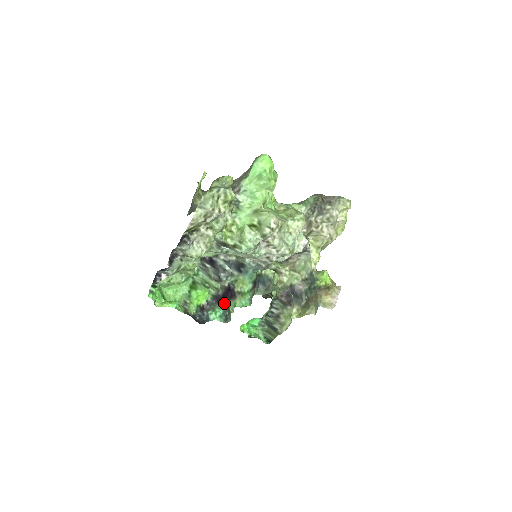
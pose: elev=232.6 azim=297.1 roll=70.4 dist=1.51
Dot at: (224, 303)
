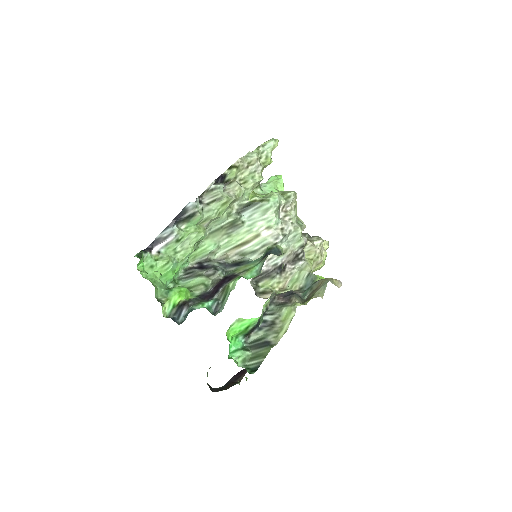
Dot at: (217, 292)
